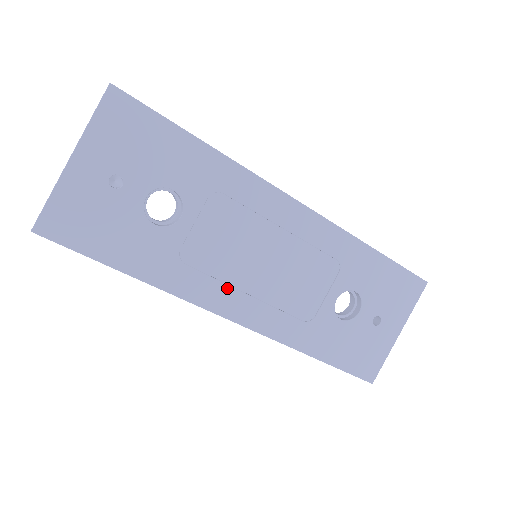
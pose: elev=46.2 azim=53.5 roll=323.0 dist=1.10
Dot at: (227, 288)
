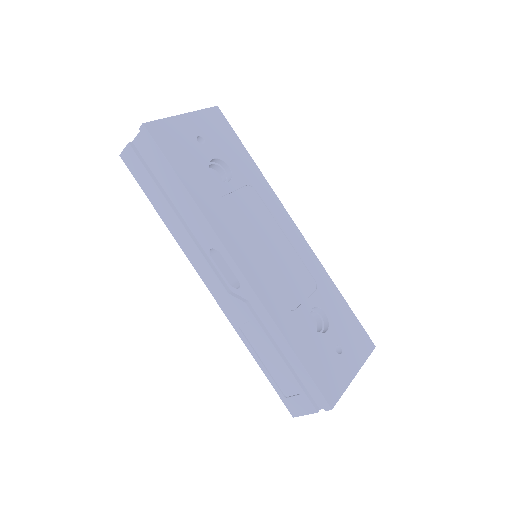
Dot at: (241, 242)
